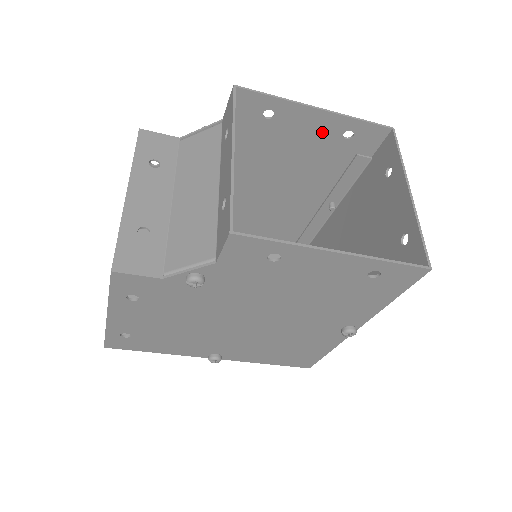
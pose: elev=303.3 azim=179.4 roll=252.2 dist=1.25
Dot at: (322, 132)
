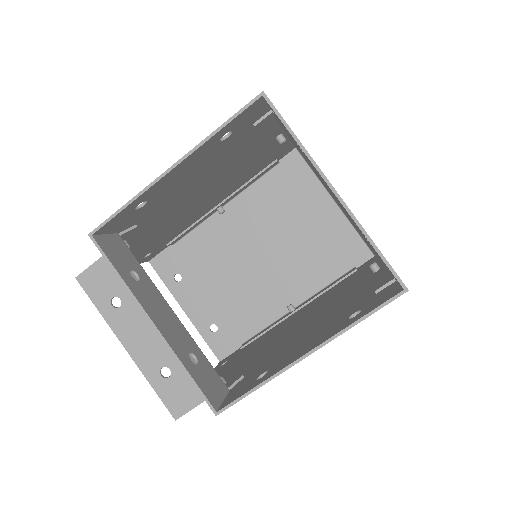
Dot at: (200, 159)
